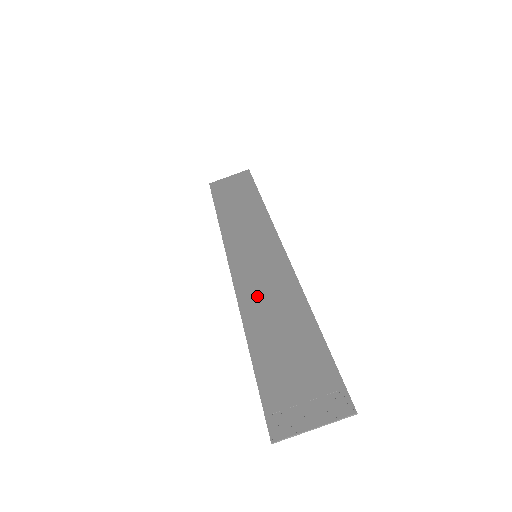
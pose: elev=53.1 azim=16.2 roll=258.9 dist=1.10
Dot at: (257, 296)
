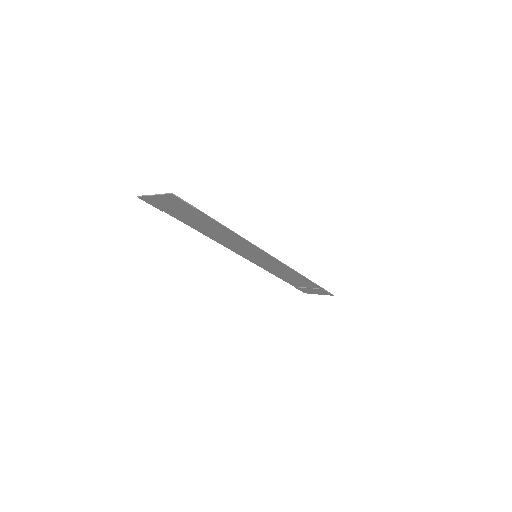
Dot at: (225, 240)
